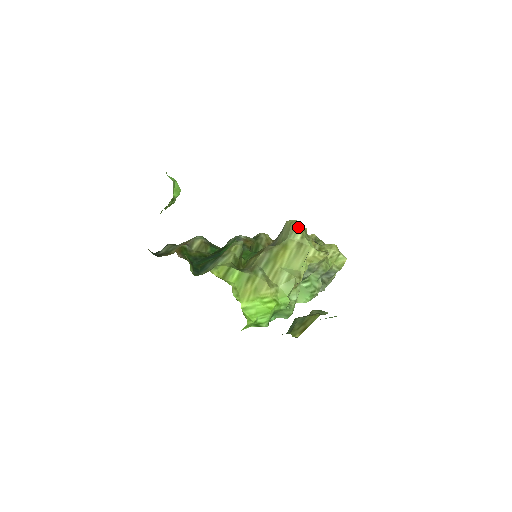
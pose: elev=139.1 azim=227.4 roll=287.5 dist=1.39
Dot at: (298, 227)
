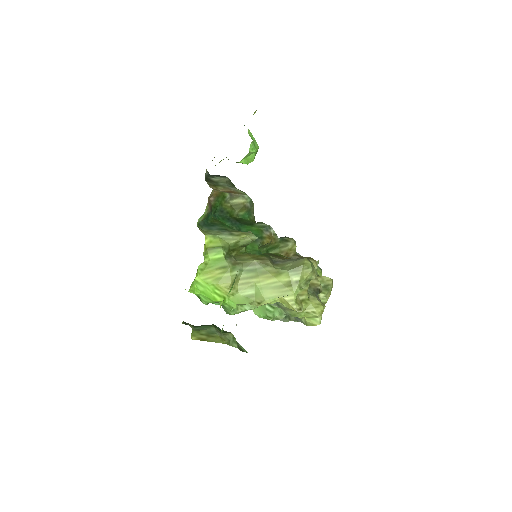
Dot at: (305, 272)
